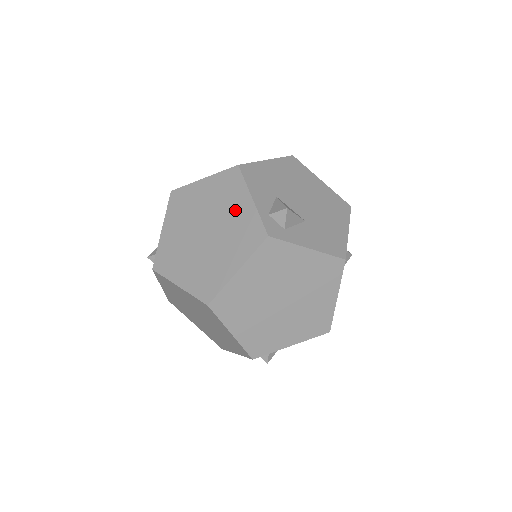
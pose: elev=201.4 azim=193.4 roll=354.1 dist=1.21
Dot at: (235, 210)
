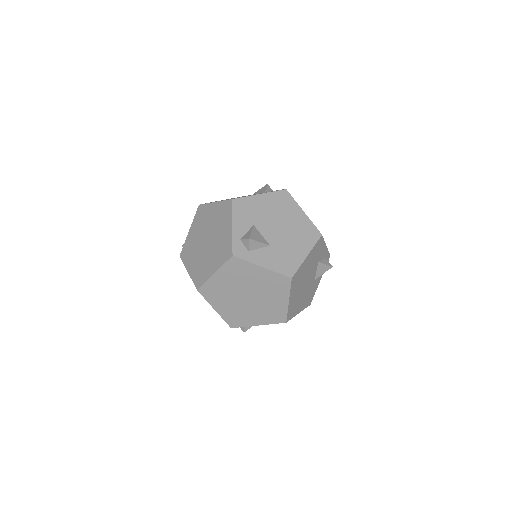
Dot at: (223, 231)
